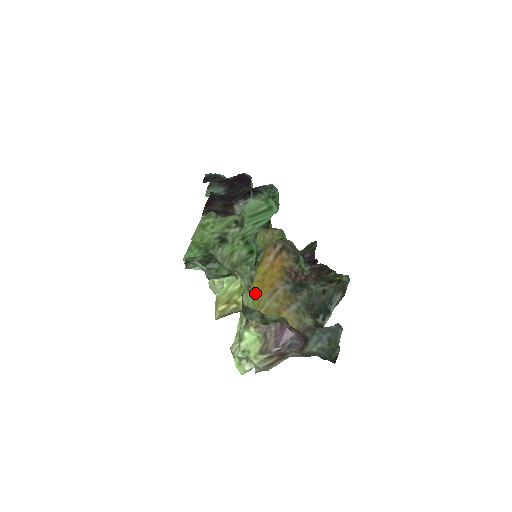
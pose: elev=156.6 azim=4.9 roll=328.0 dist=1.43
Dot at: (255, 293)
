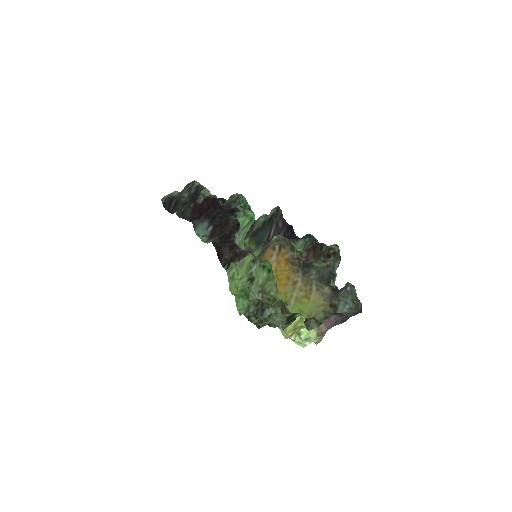
Dot at: occluded
